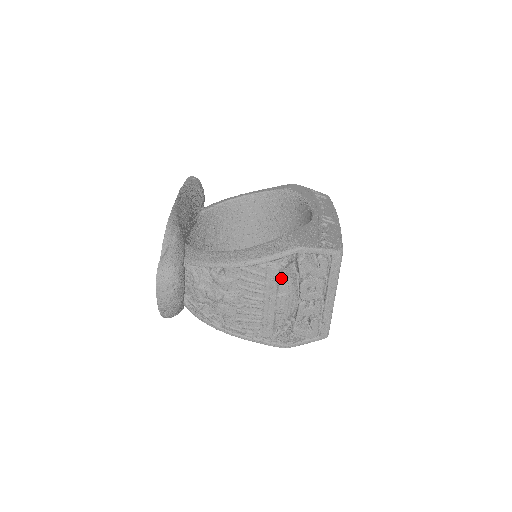
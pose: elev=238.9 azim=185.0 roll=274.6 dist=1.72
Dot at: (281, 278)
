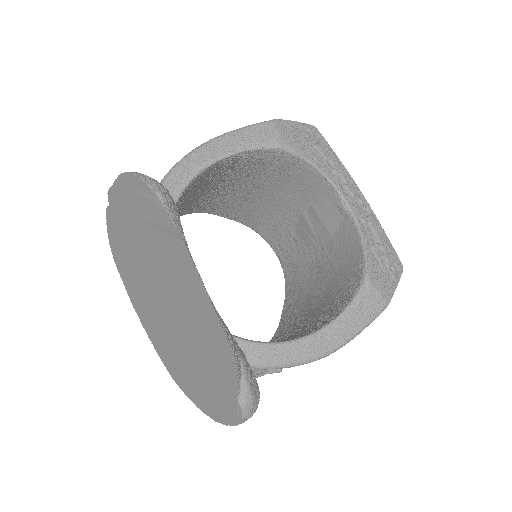
Dot at: occluded
